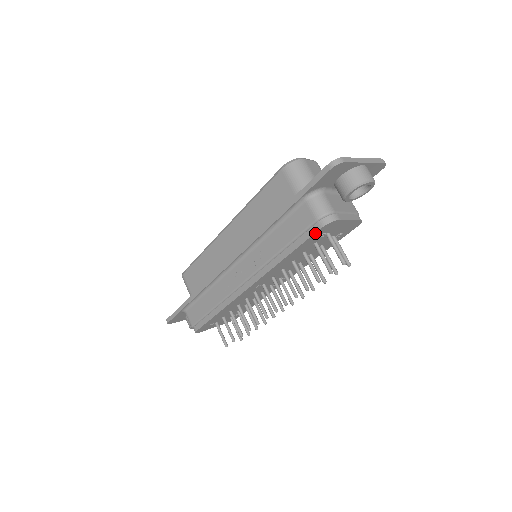
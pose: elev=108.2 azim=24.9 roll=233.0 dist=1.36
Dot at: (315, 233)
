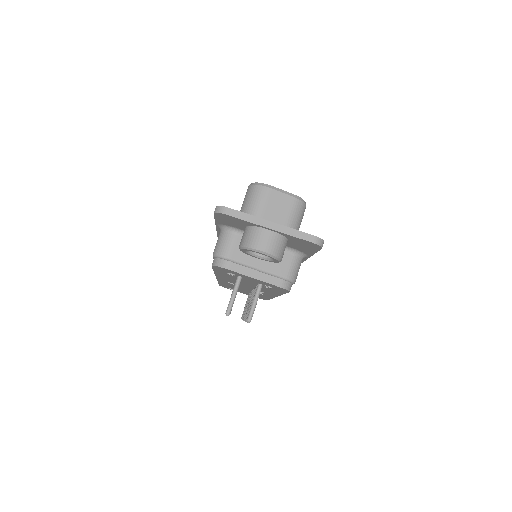
Dot at: (213, 267)
